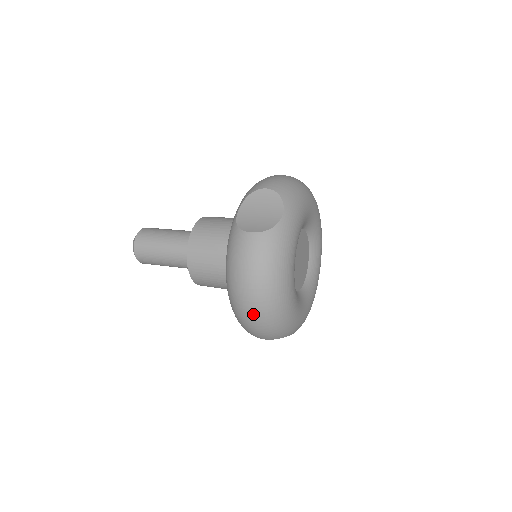
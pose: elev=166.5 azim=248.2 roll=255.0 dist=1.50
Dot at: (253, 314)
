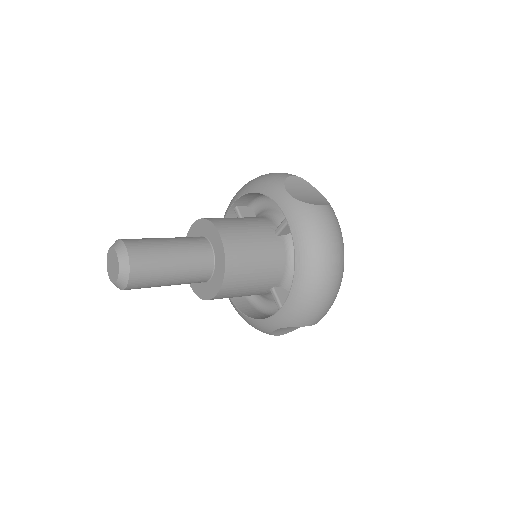
Dot at: (334, 285)
